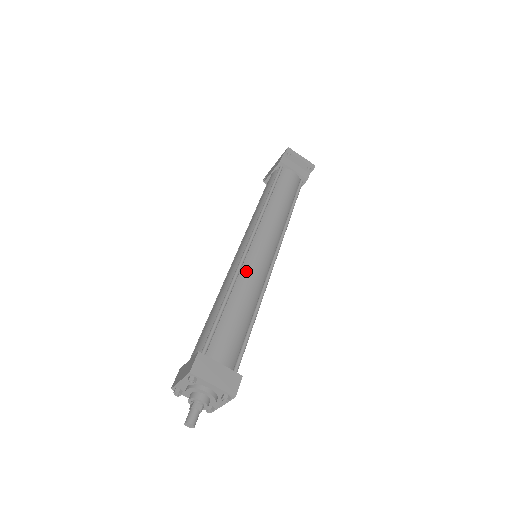
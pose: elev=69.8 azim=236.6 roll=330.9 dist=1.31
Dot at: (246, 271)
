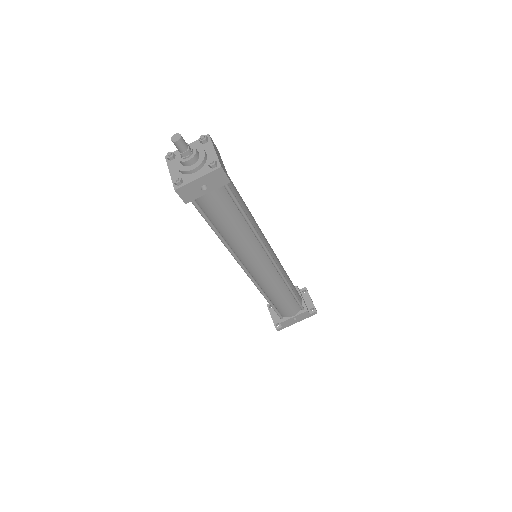
Dot at: occluded
